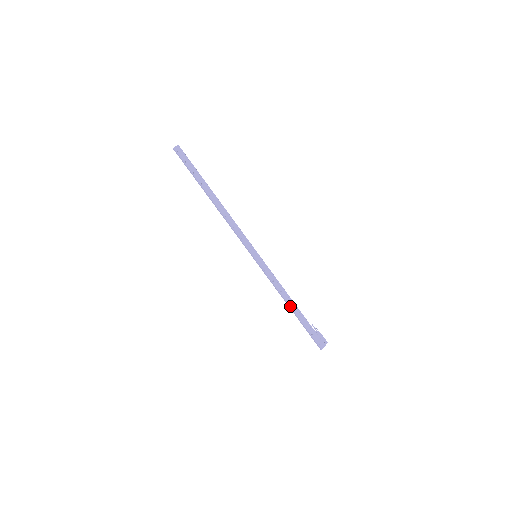
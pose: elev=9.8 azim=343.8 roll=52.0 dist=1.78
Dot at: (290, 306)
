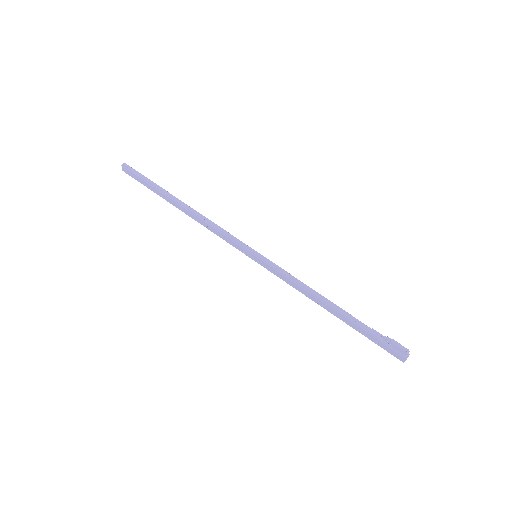
Dot at: (328, 310)
